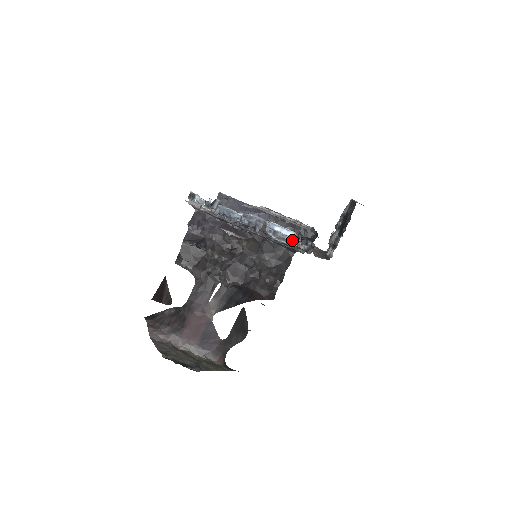
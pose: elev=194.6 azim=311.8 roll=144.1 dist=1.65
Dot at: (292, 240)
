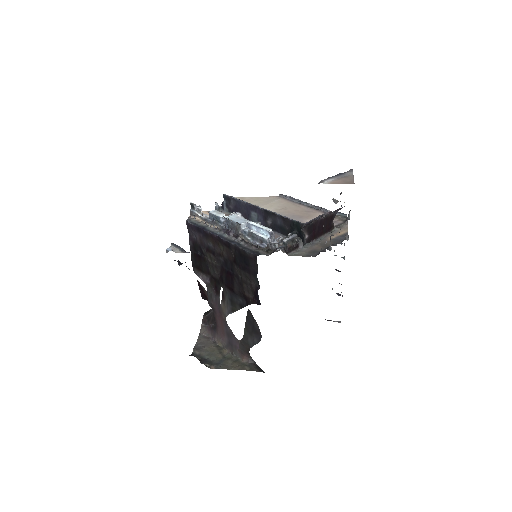
Dot at: (264, 240)
